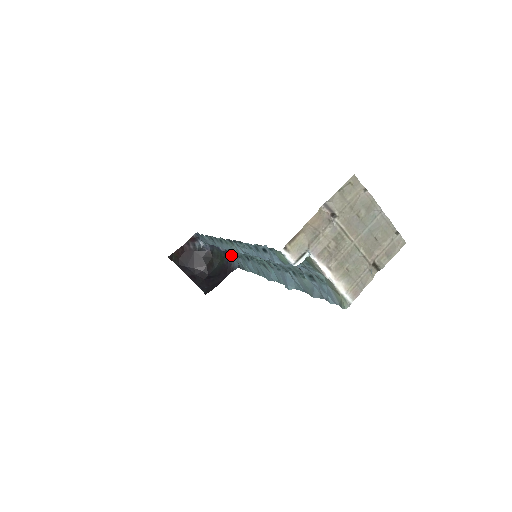
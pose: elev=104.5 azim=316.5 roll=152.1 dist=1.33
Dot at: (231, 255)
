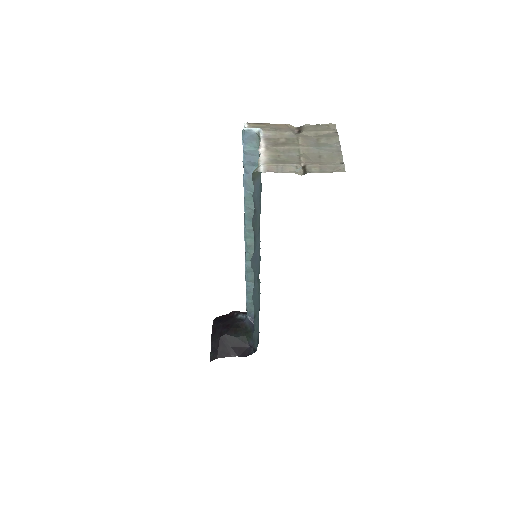
Dot at: (258, 343)
